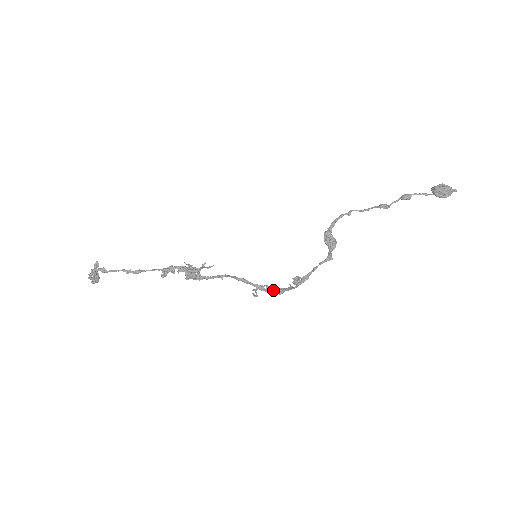
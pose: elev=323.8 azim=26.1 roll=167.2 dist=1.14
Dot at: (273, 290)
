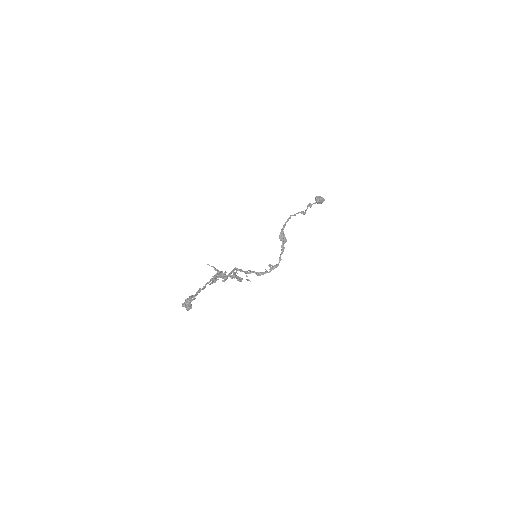
Dot at: occluded
